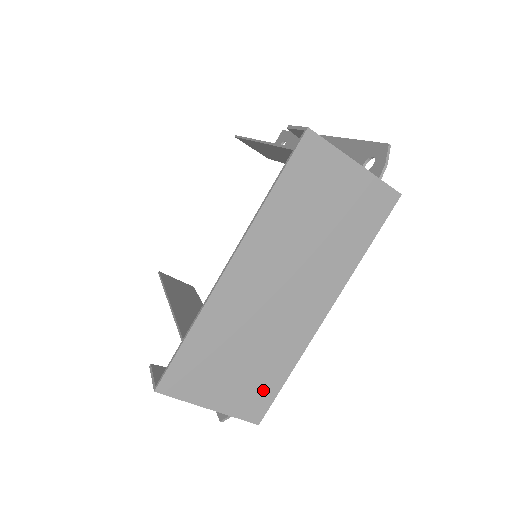
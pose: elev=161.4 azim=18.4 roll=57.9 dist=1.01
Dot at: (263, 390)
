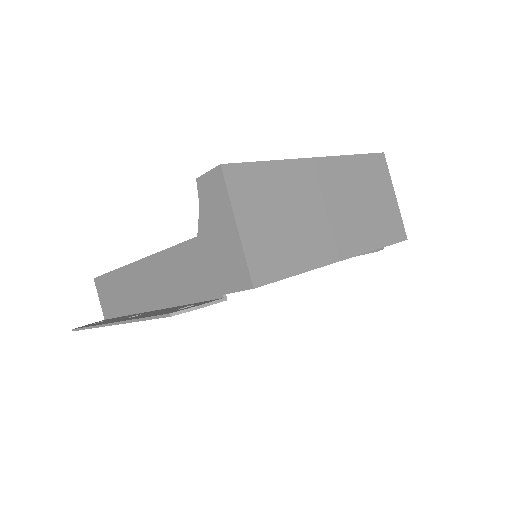
Dot at: (277, 262)
